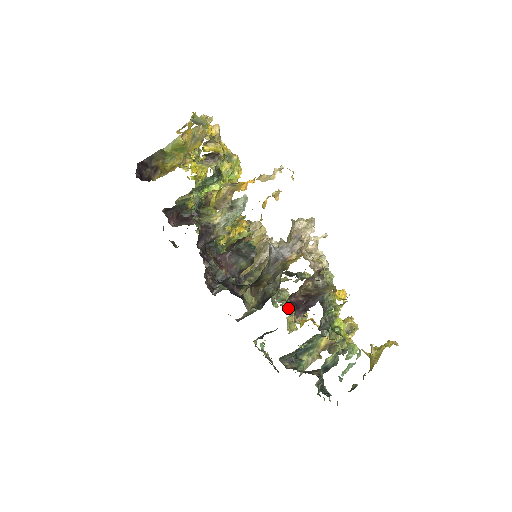
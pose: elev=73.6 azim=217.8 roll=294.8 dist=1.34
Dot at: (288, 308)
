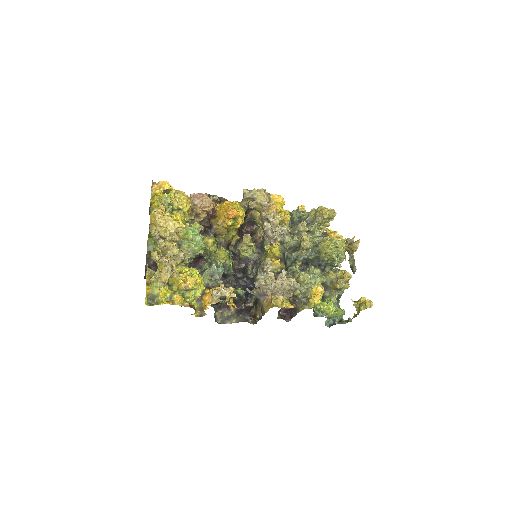
Dot at: (309, 234)
